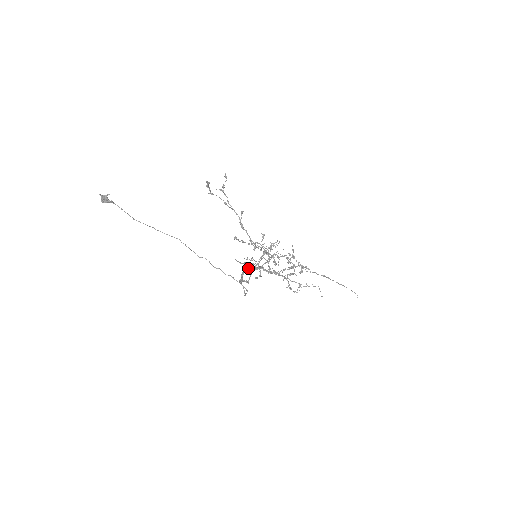
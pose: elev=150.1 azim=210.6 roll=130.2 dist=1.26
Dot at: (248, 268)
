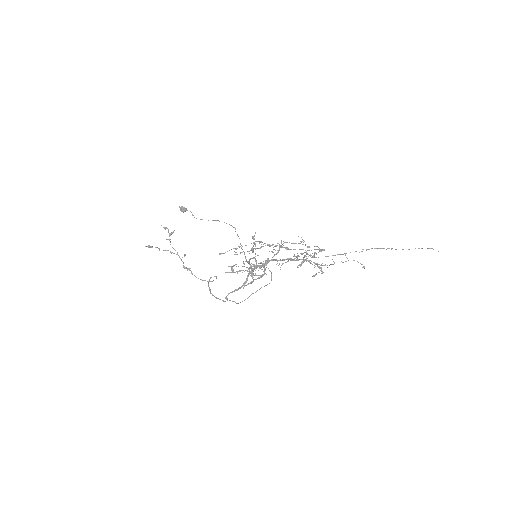
Dot at: (255, 267)
